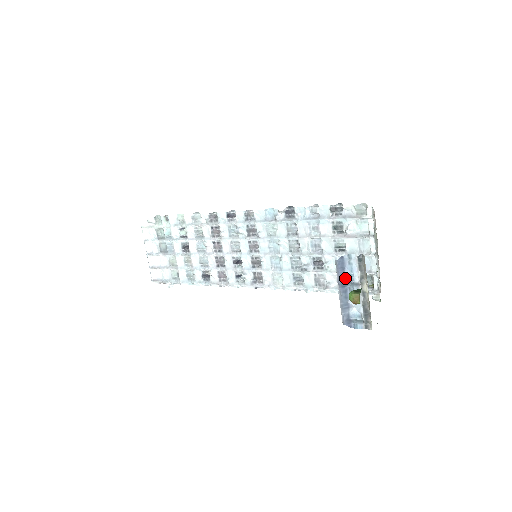
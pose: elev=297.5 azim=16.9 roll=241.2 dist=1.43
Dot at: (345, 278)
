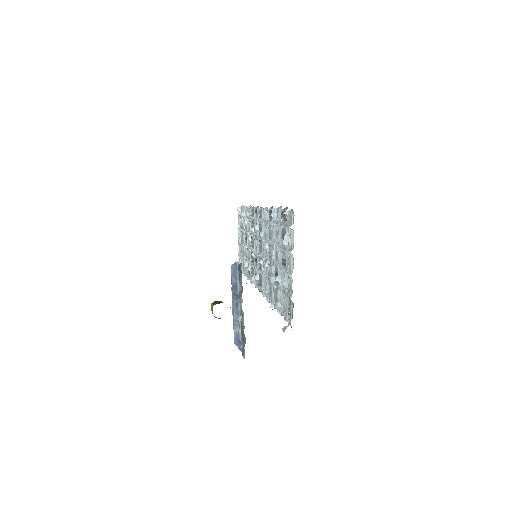
Dot at: (237, 289)
